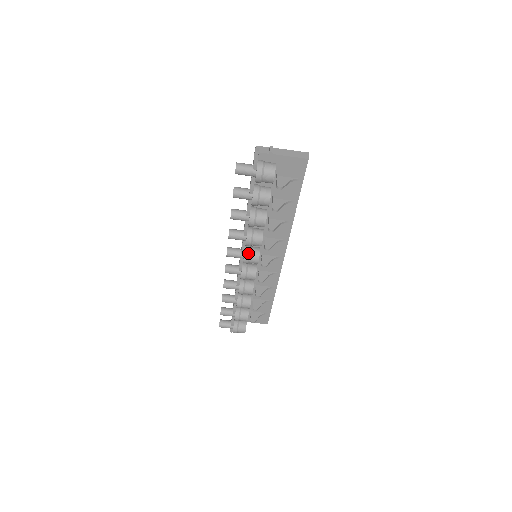
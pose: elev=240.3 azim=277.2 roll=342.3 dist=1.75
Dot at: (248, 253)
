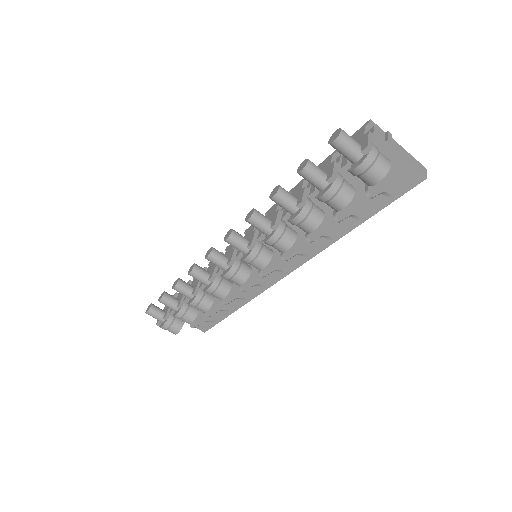
Dot at: (257, 252)
